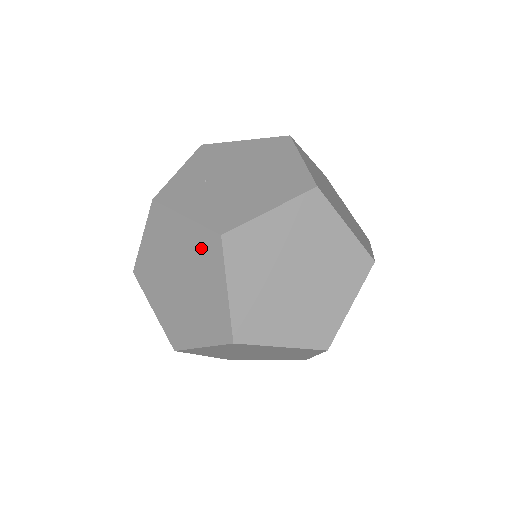
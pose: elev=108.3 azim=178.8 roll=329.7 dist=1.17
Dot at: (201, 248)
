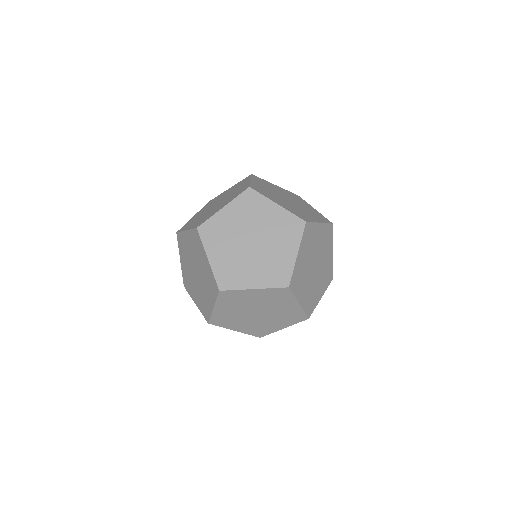
Dot at: (195, 243)
